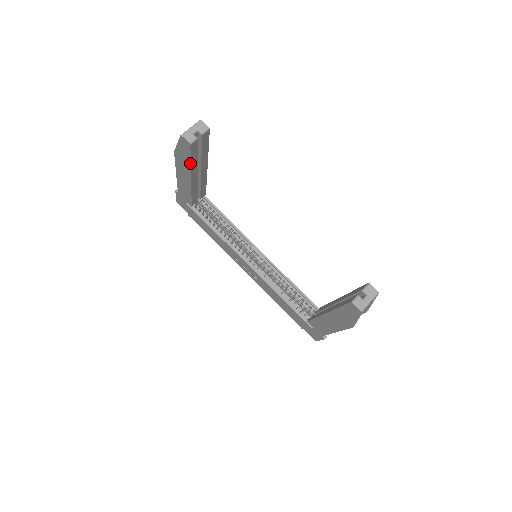
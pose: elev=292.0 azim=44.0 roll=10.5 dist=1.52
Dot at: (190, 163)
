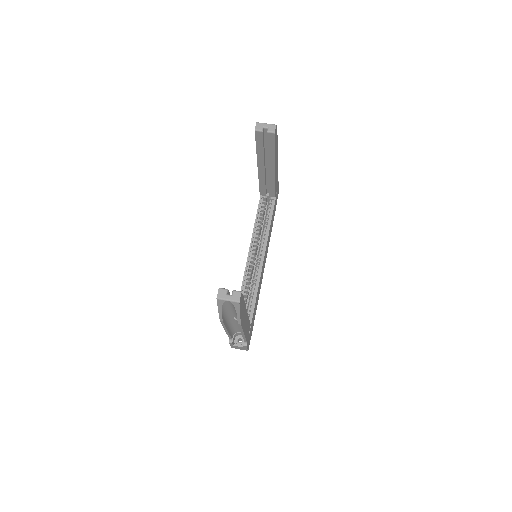
Dot at: (256, 149)
